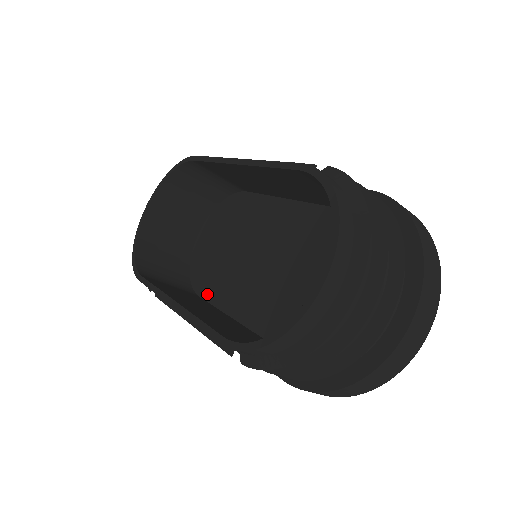
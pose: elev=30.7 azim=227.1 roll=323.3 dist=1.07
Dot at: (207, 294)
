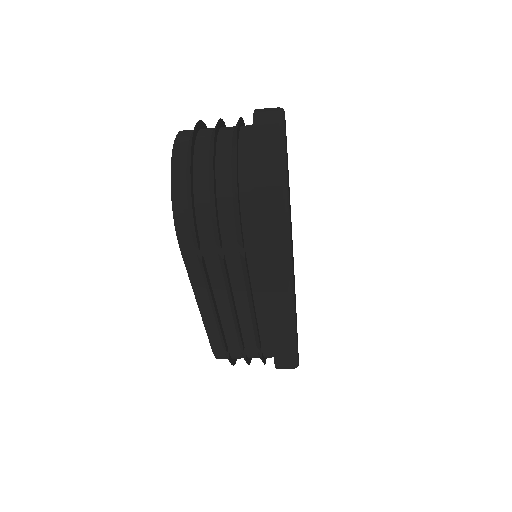
Dot at: occluded
